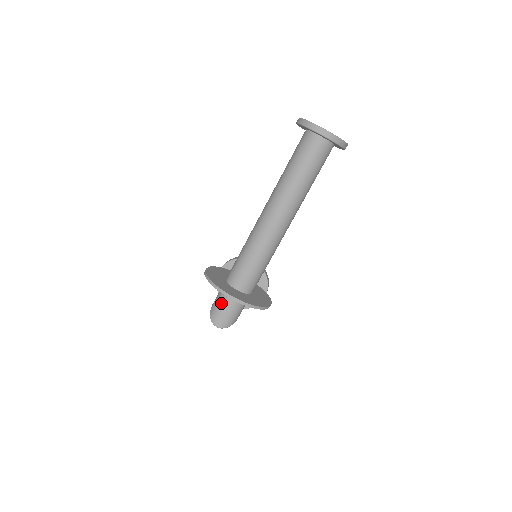
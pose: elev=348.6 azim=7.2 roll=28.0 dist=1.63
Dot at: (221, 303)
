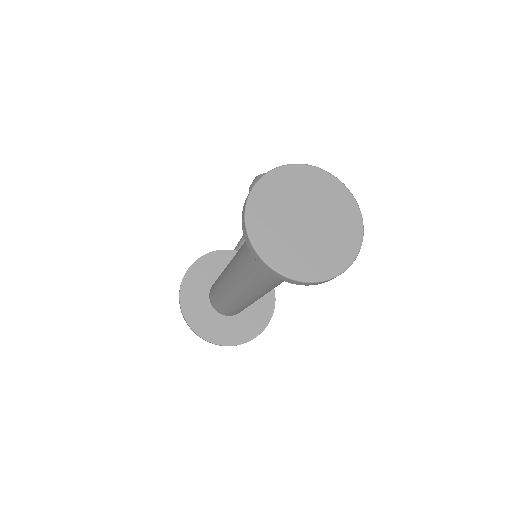
Dot at: occluded
